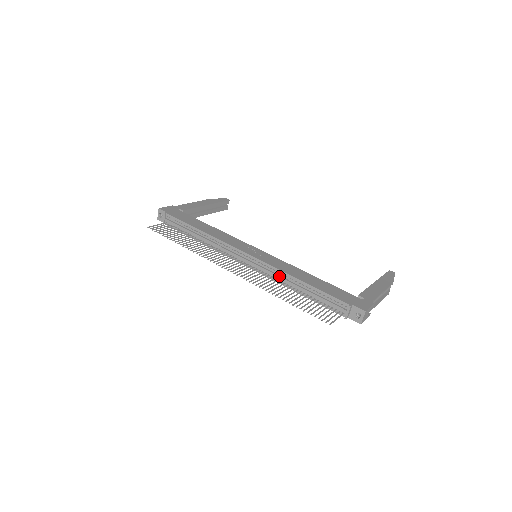
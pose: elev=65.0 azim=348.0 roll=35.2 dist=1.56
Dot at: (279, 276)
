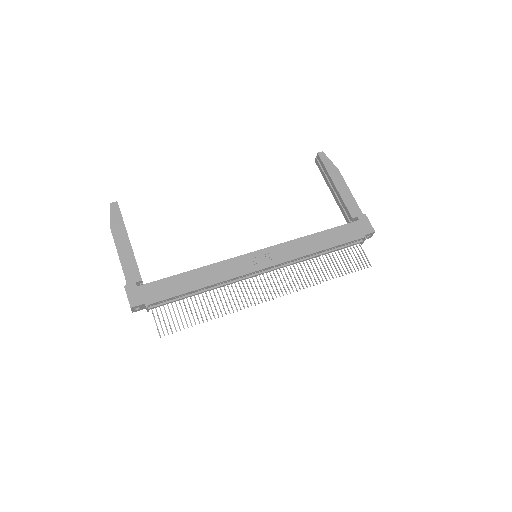
Dot at: (301, 261)
